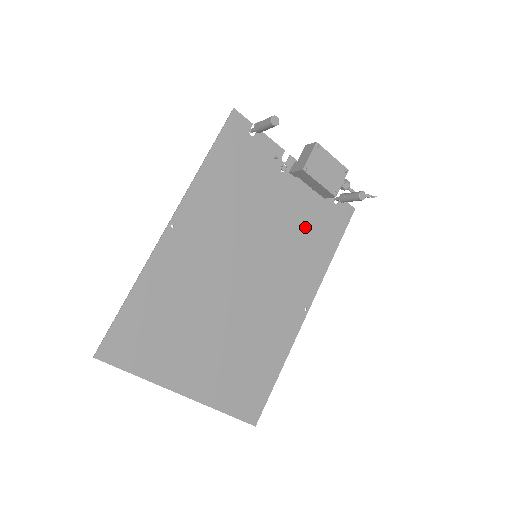
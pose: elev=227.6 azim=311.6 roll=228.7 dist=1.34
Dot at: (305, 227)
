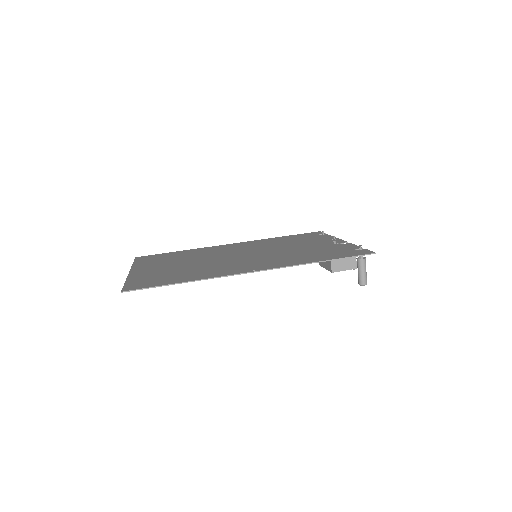
Dot at: occluded
